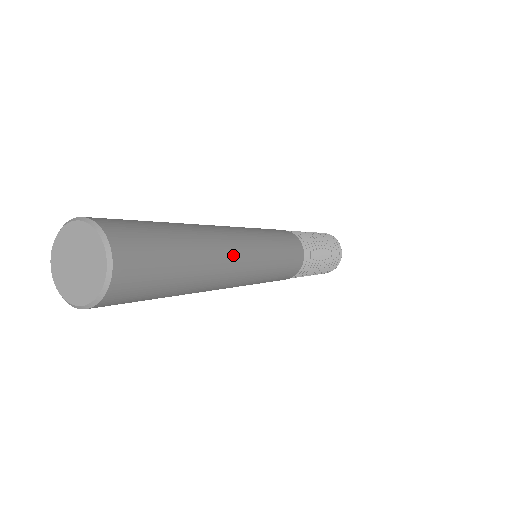
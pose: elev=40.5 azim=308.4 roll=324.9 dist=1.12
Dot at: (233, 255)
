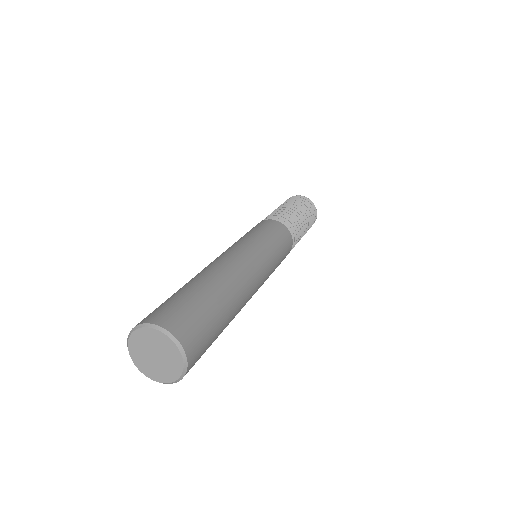
Dot at: (250, 293)
